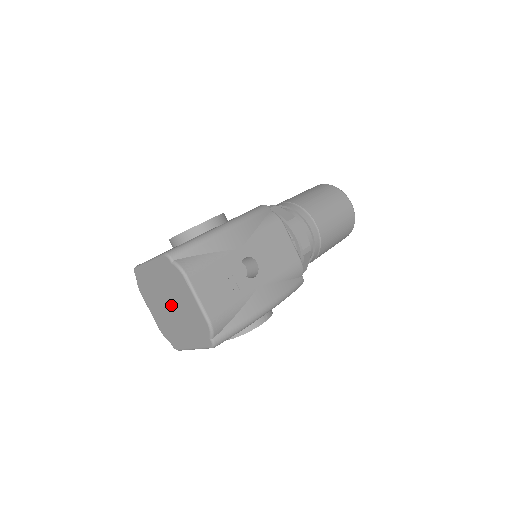
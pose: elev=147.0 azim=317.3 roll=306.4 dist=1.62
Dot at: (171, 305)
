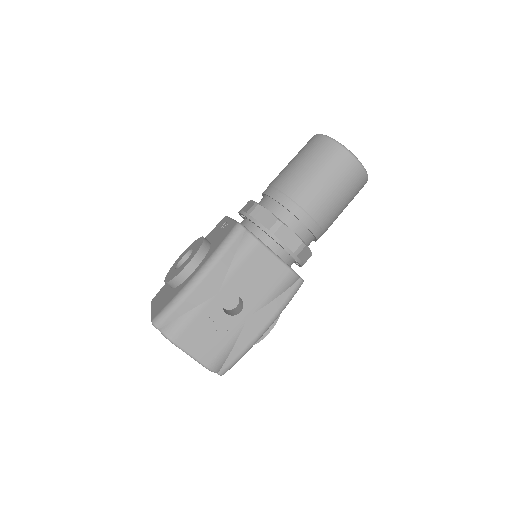
Dot at: occluded
